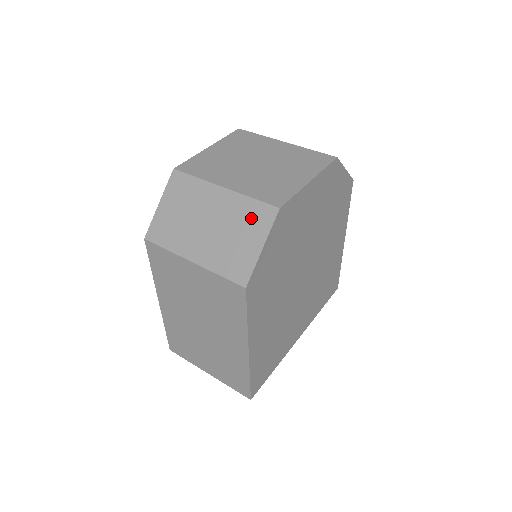
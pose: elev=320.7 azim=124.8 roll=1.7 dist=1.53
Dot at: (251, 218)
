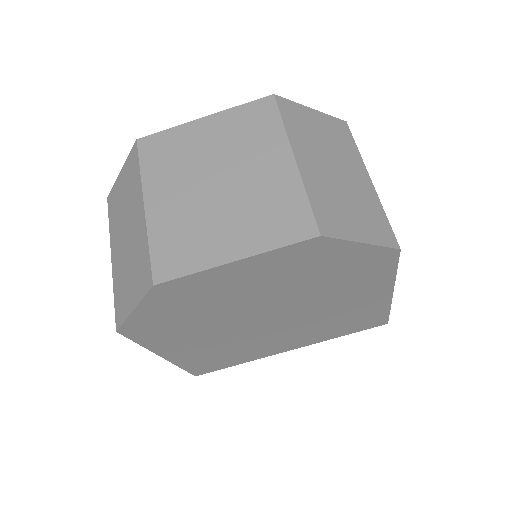
Dot at: (140, 268)
